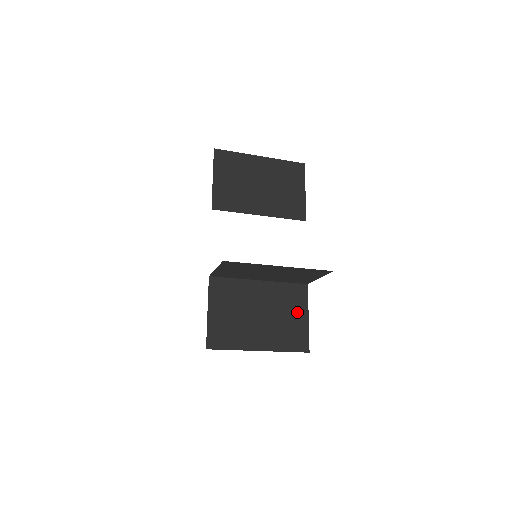
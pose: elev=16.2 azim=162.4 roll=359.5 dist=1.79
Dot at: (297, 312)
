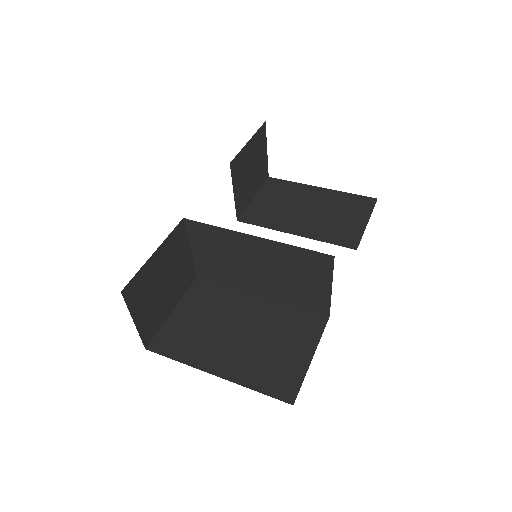
Dot at: (297, 345)
